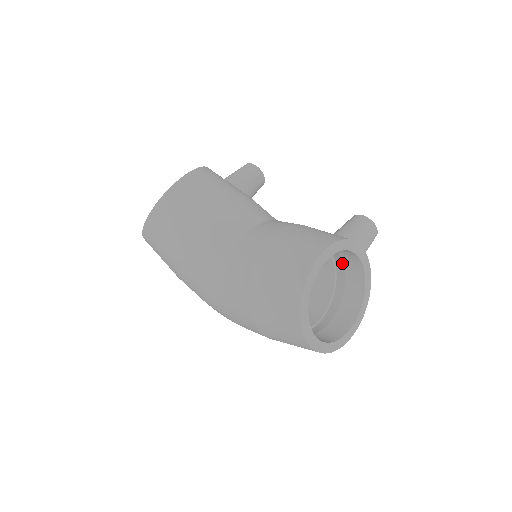
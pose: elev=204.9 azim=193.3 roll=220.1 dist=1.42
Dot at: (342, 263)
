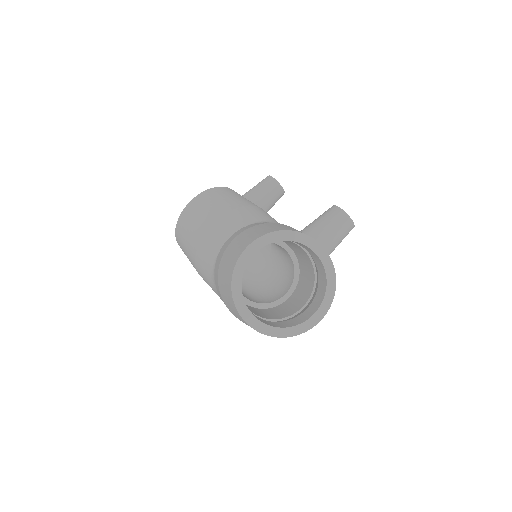
Dot at: occluded
